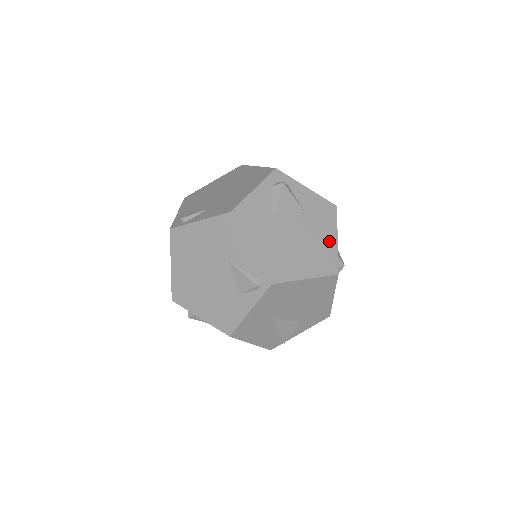
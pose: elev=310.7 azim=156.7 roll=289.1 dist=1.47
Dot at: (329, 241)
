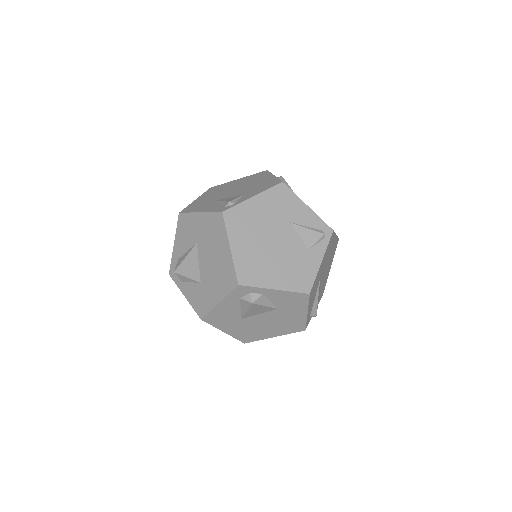
Dot at: occluded
